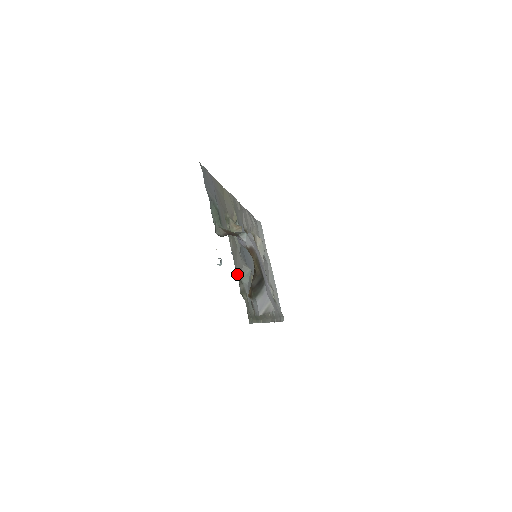
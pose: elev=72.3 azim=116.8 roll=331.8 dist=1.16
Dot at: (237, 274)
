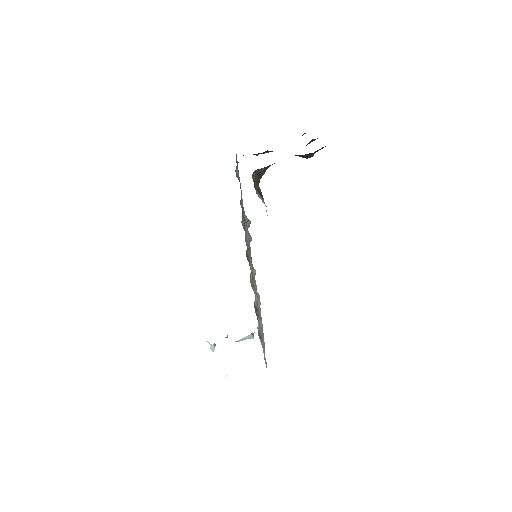
Dot at: (242, 214)
